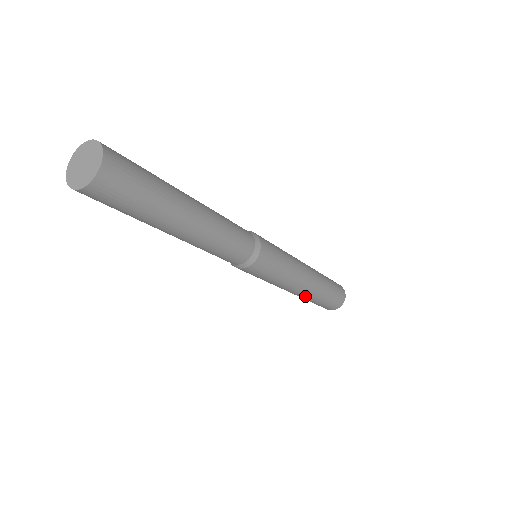
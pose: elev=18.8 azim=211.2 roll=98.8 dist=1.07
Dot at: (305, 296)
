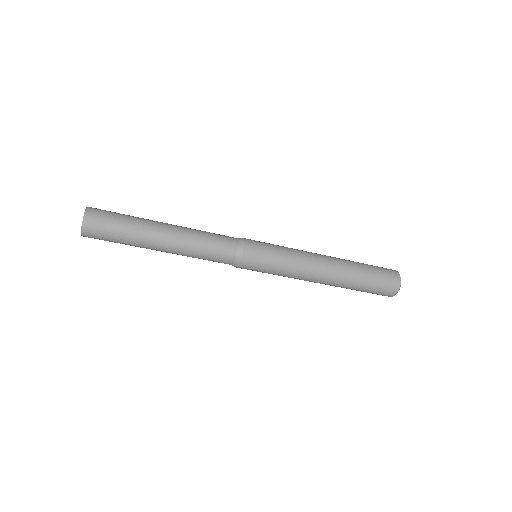
Dot at: (338, 279)
